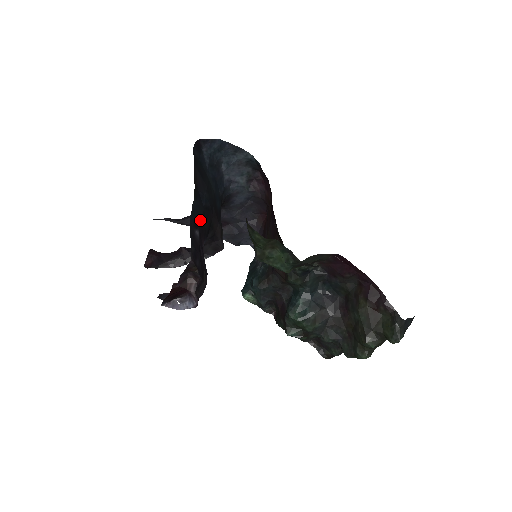
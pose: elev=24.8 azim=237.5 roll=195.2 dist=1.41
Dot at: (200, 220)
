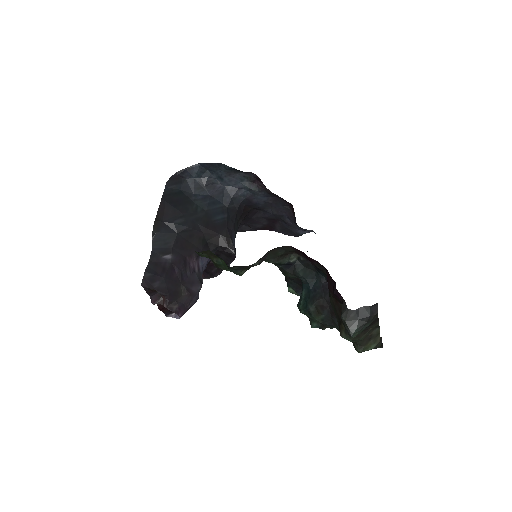
Dot at: (174, 244)
